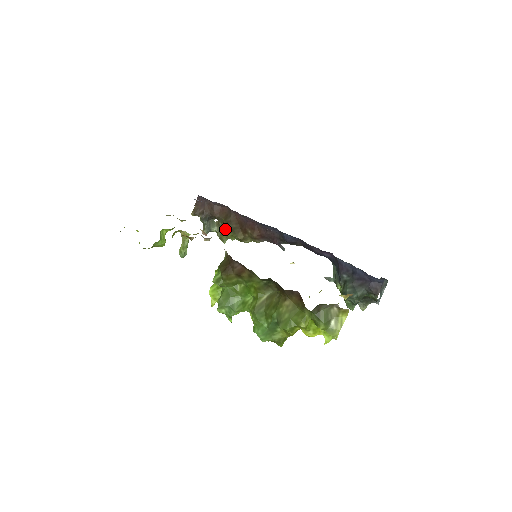
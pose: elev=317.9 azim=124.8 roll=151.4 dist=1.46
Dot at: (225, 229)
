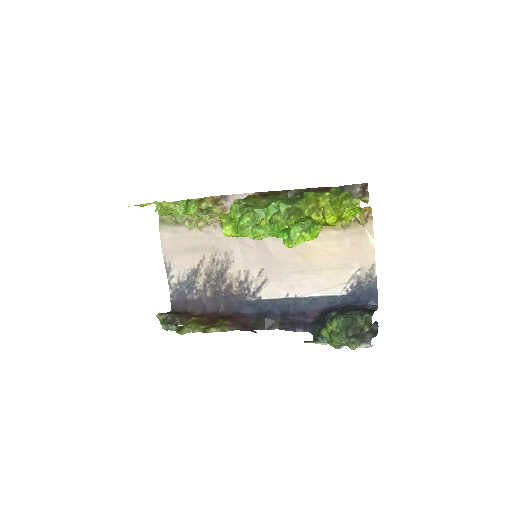
Dot at: (193, 319)
